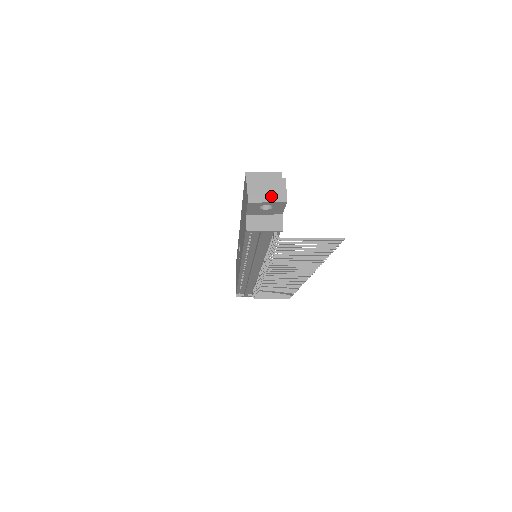
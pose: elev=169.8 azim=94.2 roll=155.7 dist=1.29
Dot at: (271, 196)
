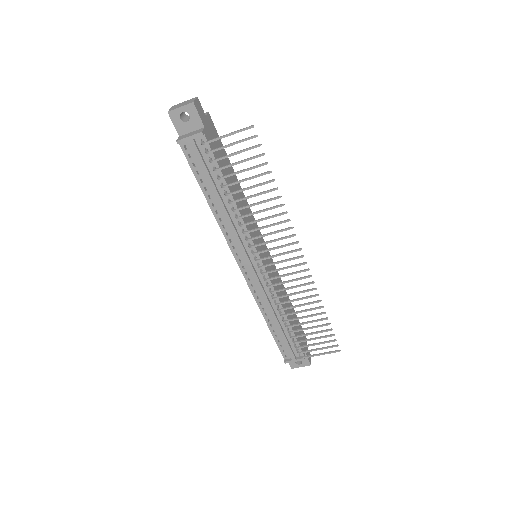
Dot at: (184, 104)
